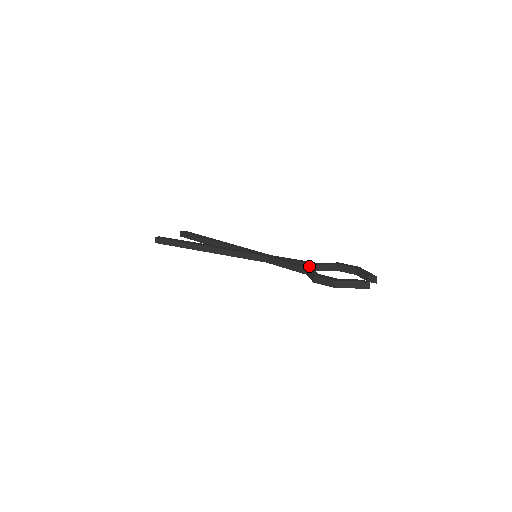
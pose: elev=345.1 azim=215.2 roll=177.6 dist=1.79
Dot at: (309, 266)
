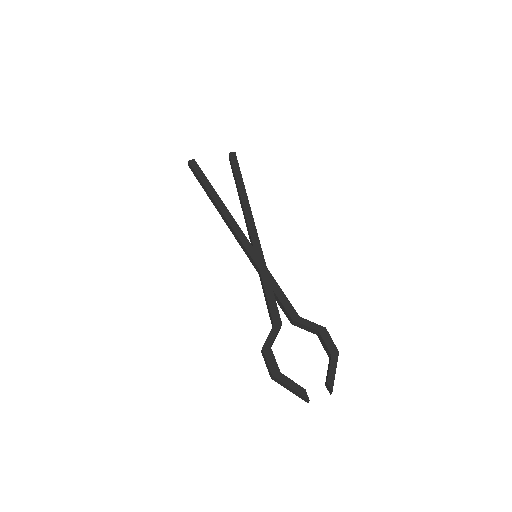
Dot at: (280, 321)
